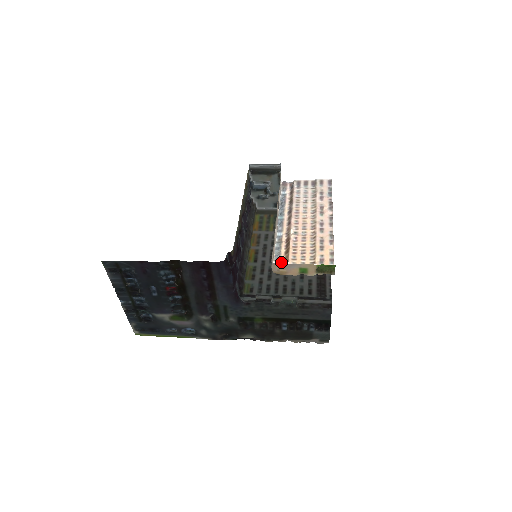
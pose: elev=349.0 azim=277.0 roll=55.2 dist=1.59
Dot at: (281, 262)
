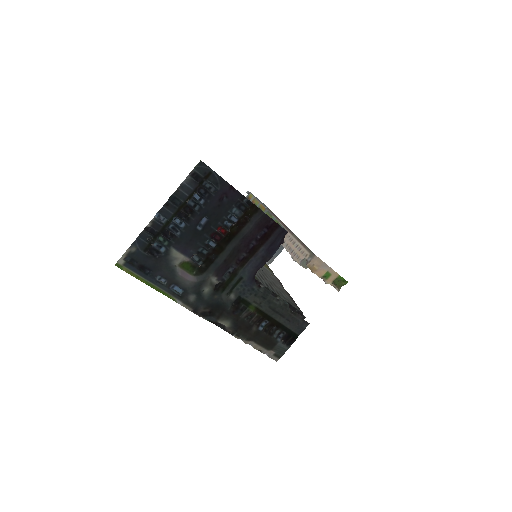
Dot at: occluded
